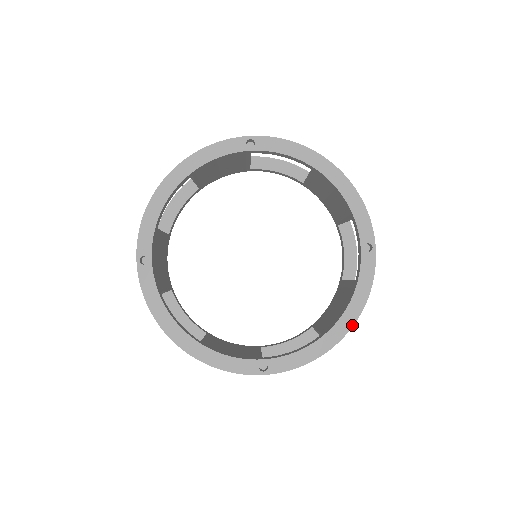
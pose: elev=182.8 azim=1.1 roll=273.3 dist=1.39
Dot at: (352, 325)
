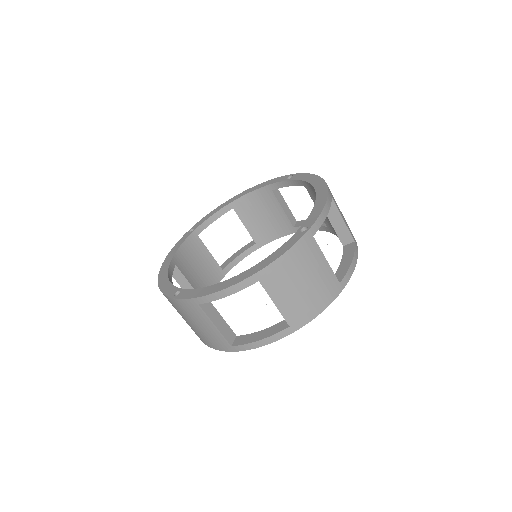
Dot at: (324, 181)
